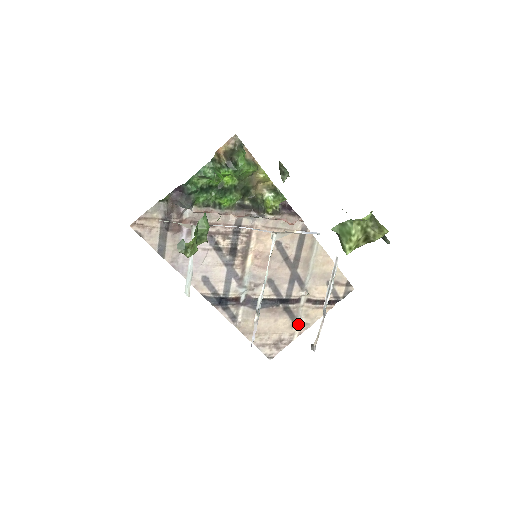
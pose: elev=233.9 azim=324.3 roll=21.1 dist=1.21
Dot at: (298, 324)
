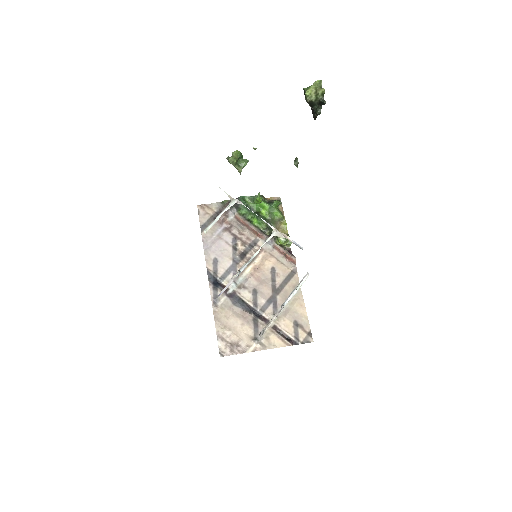
Dot at: (257, 340)
